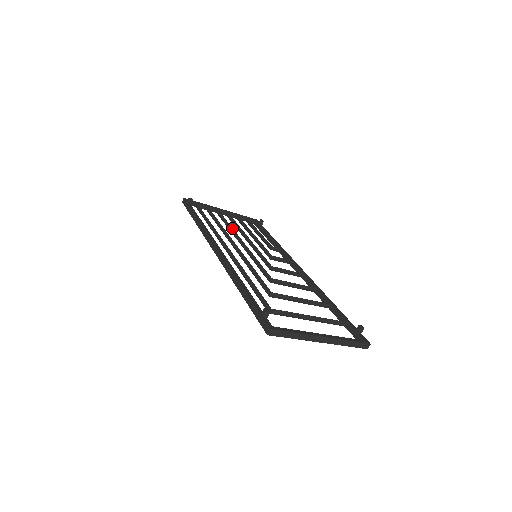
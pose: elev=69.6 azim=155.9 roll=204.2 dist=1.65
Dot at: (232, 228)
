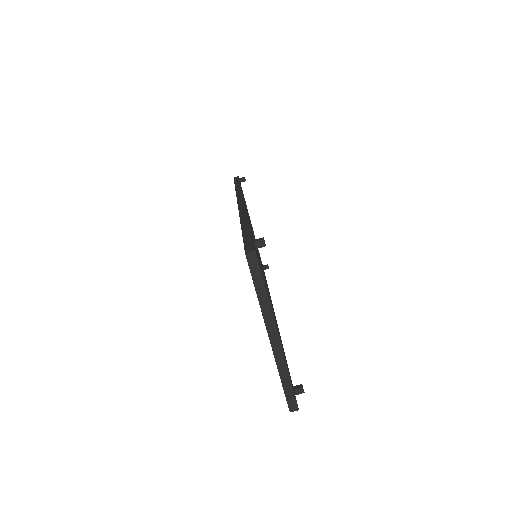
Dot at: occluded
